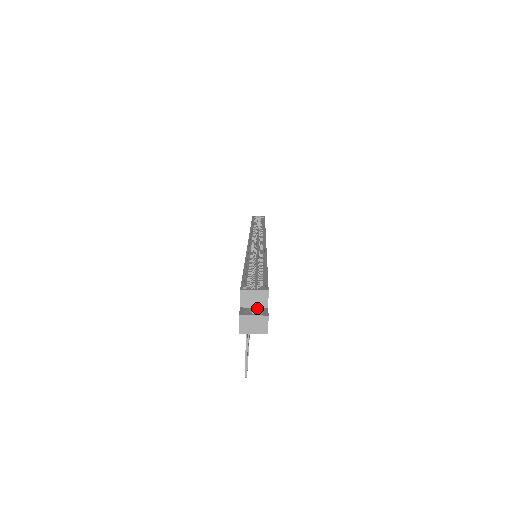
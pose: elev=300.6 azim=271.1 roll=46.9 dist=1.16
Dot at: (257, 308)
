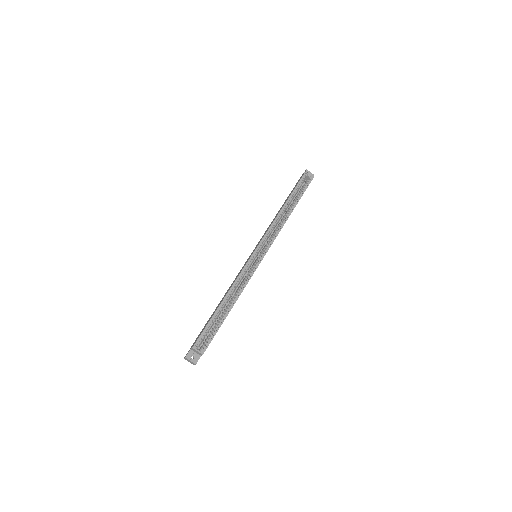
Dot at: (197, 354)
